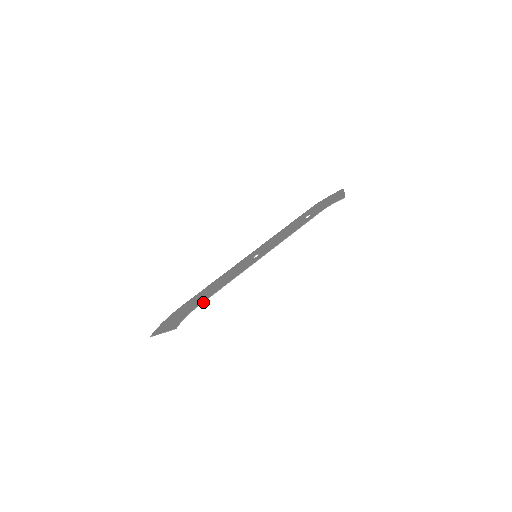
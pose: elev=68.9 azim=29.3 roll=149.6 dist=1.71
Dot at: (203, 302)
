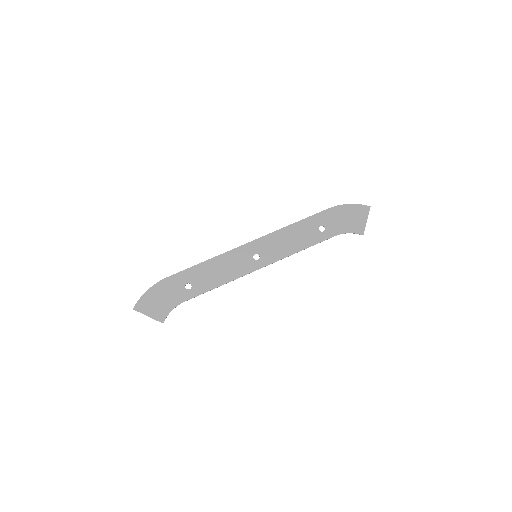
Dot at: occluded
